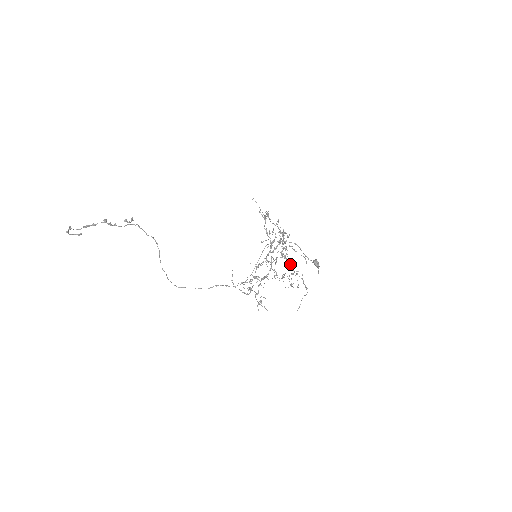
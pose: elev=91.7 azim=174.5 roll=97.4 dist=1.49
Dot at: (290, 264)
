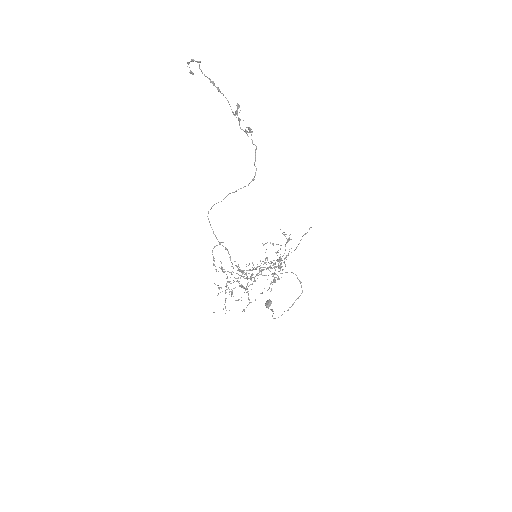
Dot at: (250, 279)
